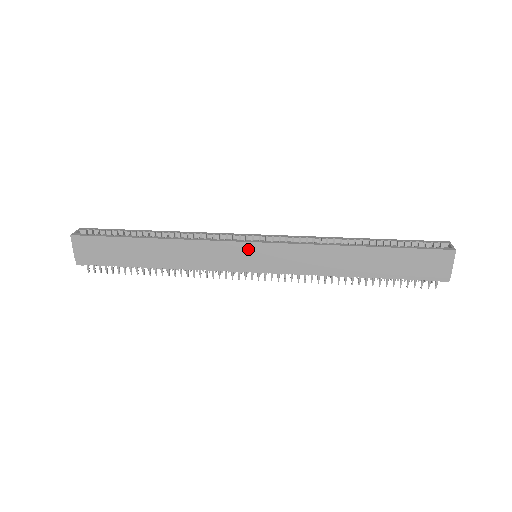
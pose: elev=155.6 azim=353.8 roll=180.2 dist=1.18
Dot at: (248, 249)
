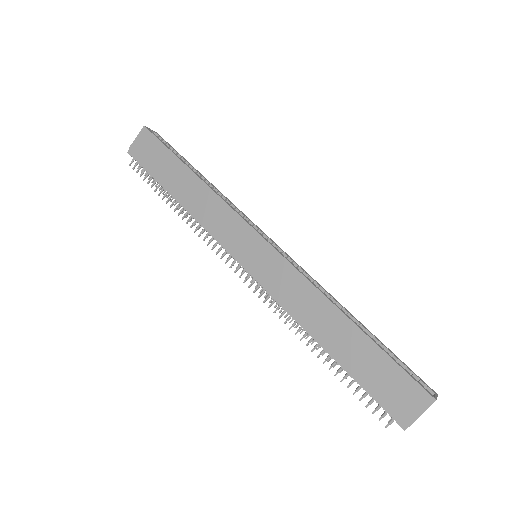
Dot at: (254, 240)
